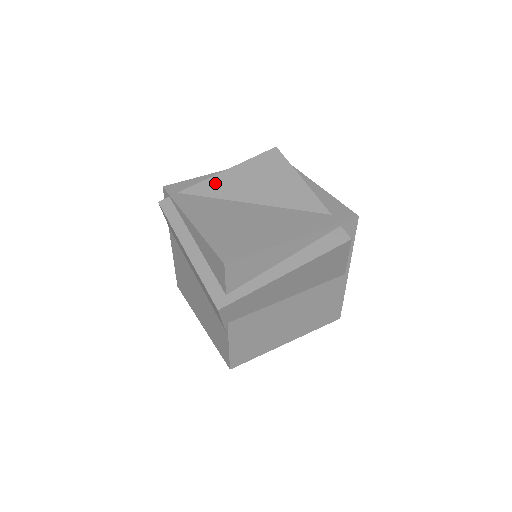
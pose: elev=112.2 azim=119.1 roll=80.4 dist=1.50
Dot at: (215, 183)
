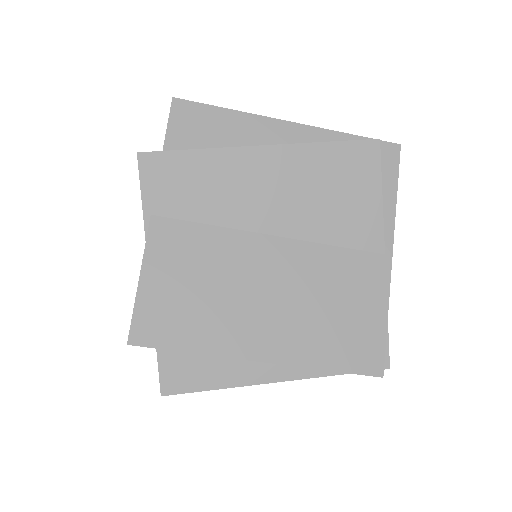
Dot at: occluded
